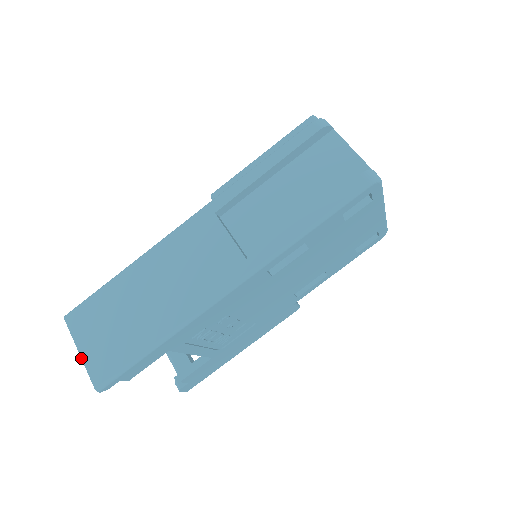
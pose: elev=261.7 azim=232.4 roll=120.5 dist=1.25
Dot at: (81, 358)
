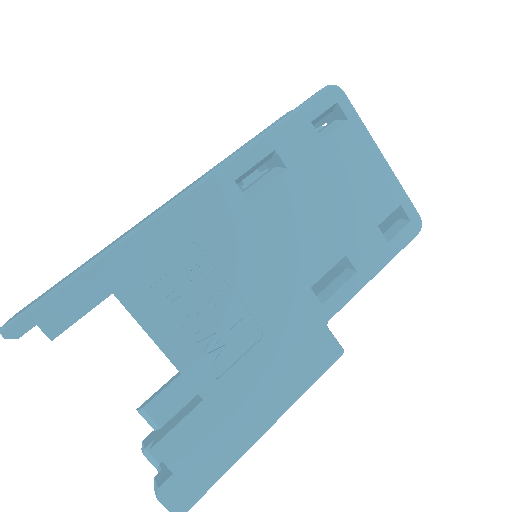
Dot at: occluded
